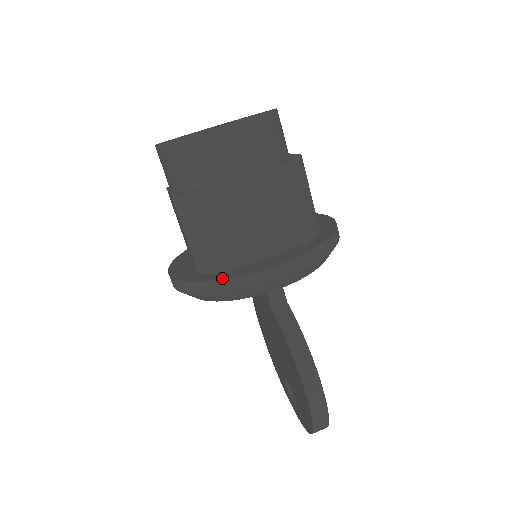
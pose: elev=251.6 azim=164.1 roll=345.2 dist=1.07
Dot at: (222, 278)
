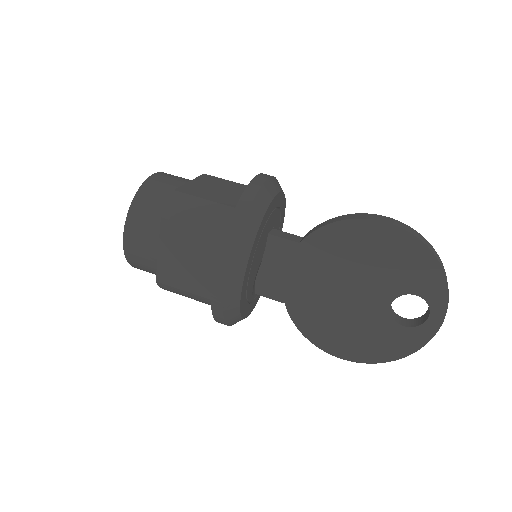
Dot at: (239, 201)
